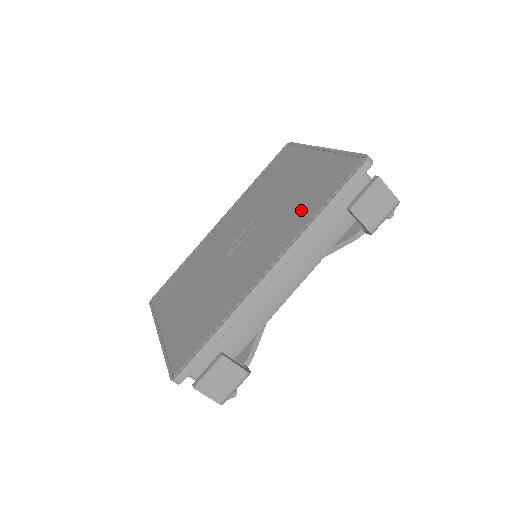
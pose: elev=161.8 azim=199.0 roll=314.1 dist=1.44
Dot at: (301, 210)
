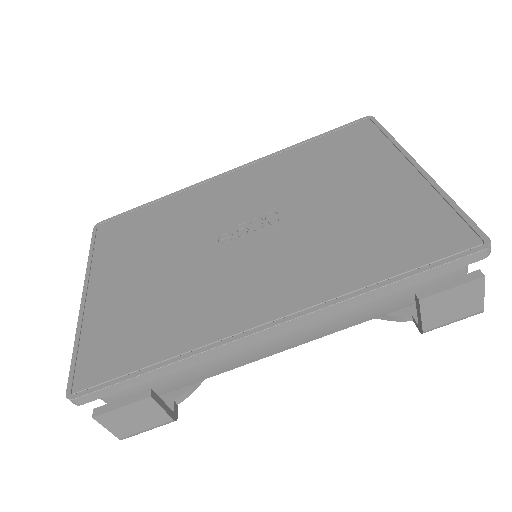
Dot at: (352, 255)
